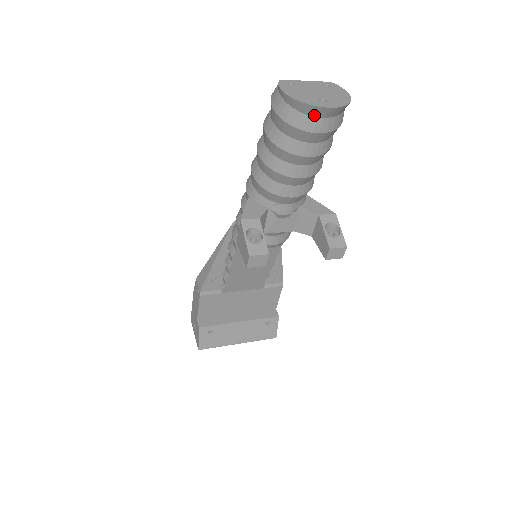
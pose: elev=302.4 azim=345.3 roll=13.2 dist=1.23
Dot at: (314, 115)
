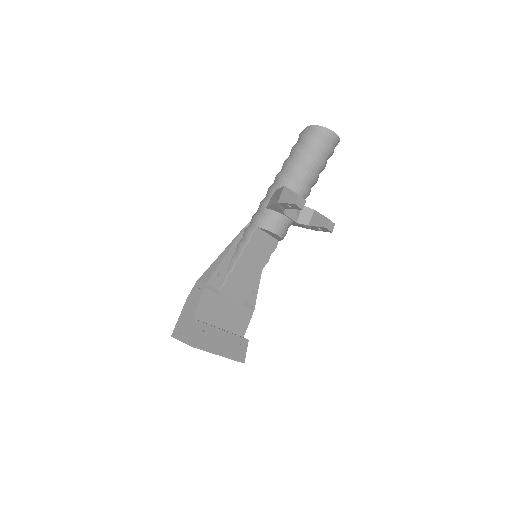
Dot at: (329, 137)
